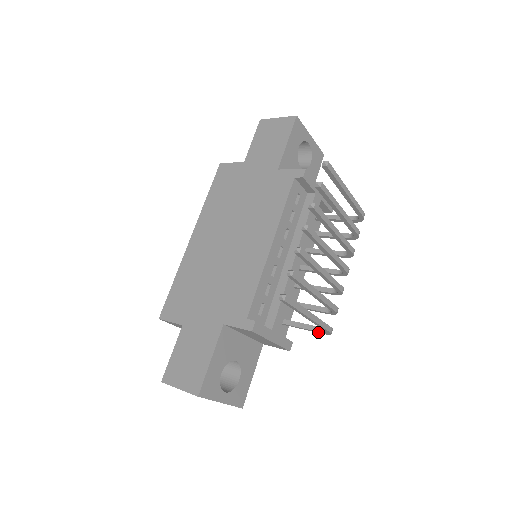
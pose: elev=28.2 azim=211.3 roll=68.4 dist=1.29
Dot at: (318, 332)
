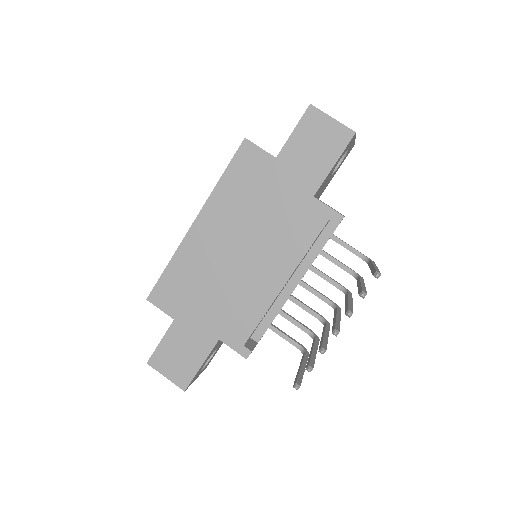
Dot at: (294, 345)
